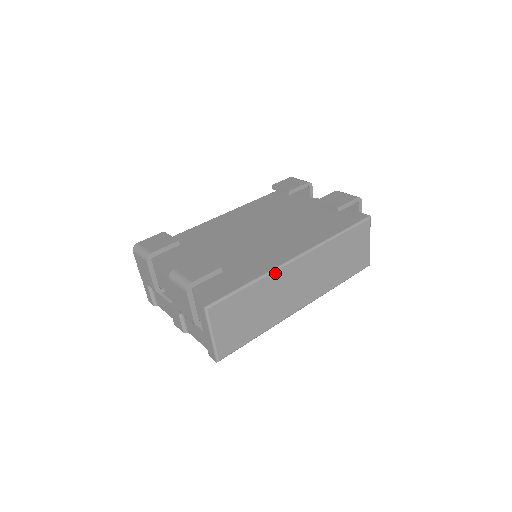
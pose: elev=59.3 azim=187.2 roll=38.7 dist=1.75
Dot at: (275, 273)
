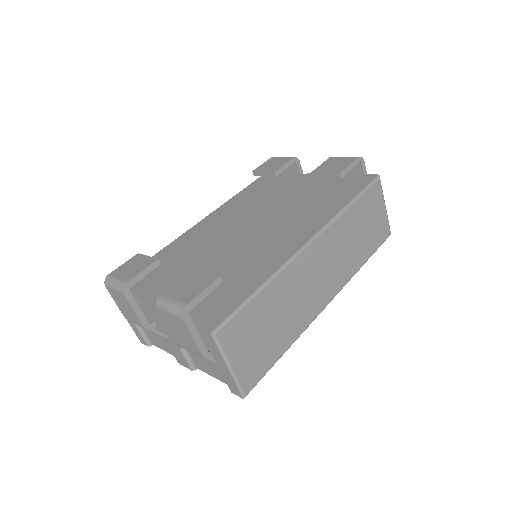
Dot at: (288, 268)
